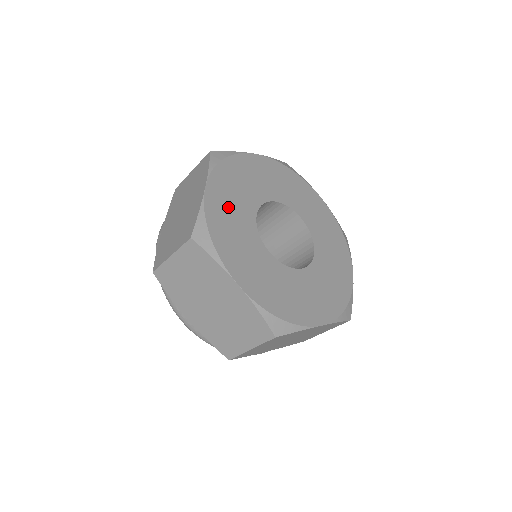
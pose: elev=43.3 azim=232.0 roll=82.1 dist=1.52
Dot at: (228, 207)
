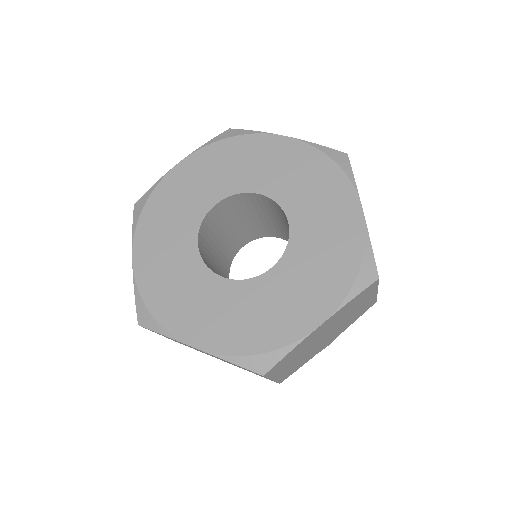
Dot at: (162, 262)
